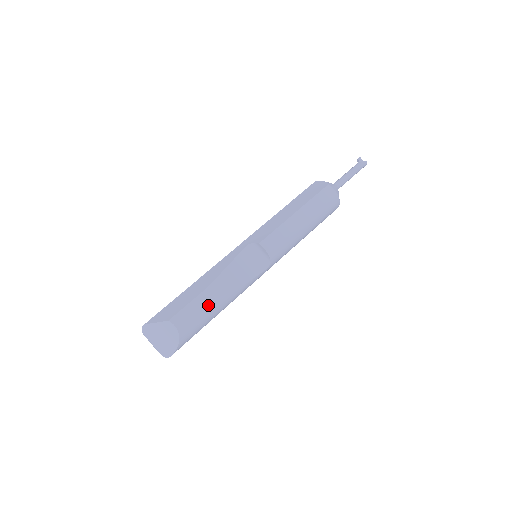
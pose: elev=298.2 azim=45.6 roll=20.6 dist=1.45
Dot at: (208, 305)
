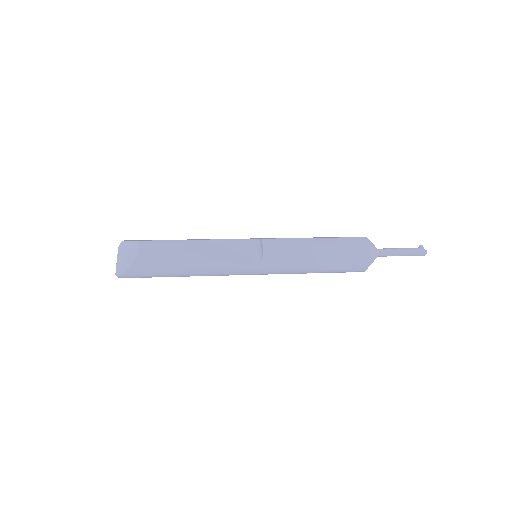
Dot at: (179, 251)
